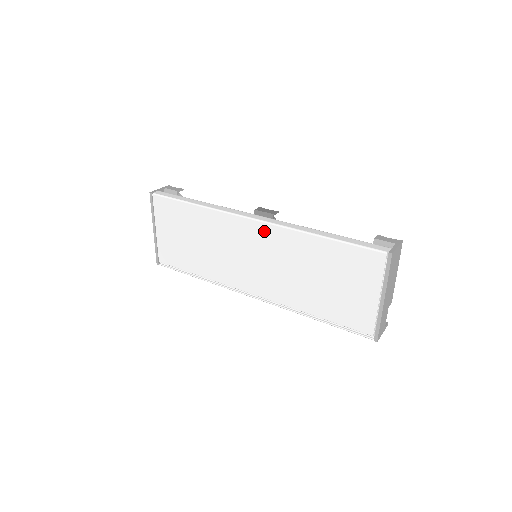
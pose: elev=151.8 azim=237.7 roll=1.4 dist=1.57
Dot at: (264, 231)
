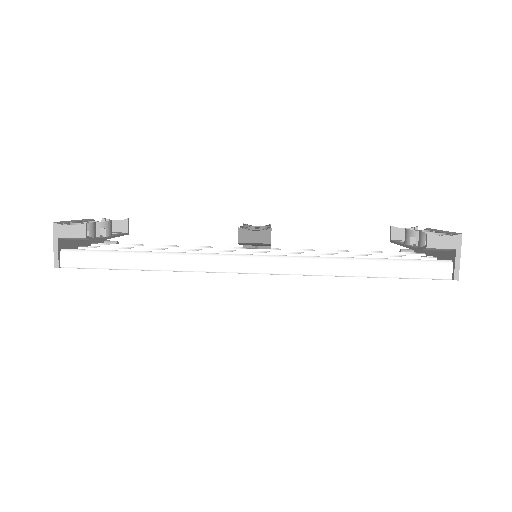
Dot at: occluded
